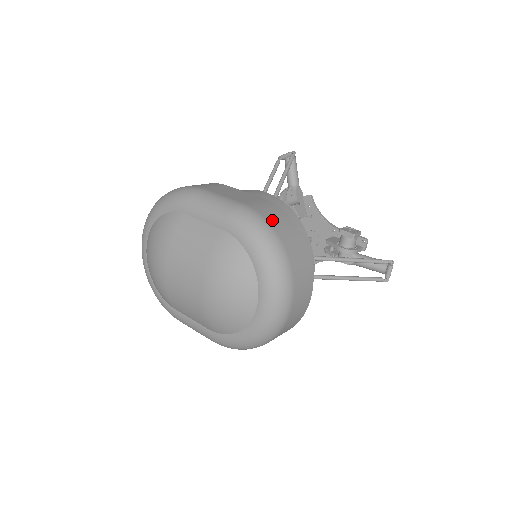
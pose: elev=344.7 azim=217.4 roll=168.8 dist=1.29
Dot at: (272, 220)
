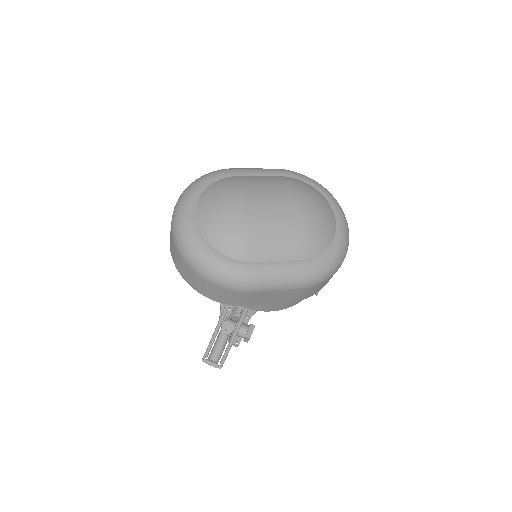
Dot at: occluded
